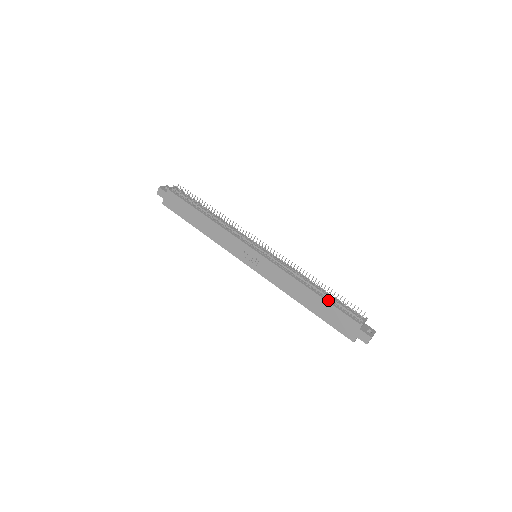
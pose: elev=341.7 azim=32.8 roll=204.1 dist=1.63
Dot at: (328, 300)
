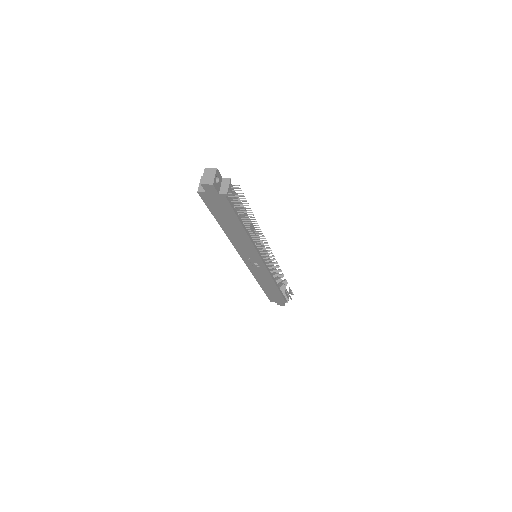
Dot at: (281, 291)
